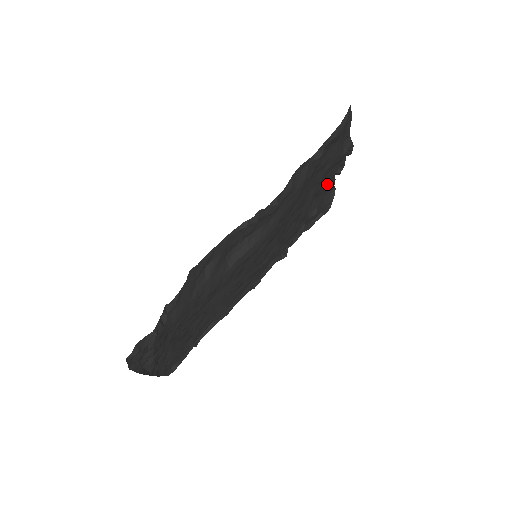
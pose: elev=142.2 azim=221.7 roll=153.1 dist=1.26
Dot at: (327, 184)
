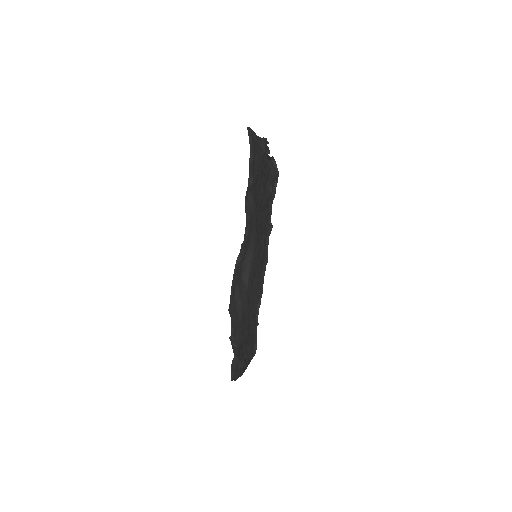
Dot at: (266, 170)
